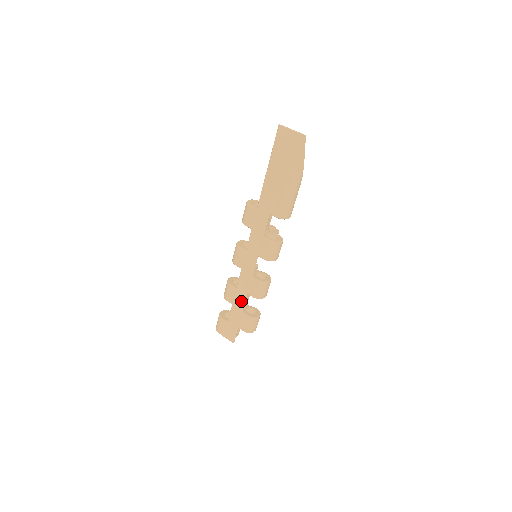
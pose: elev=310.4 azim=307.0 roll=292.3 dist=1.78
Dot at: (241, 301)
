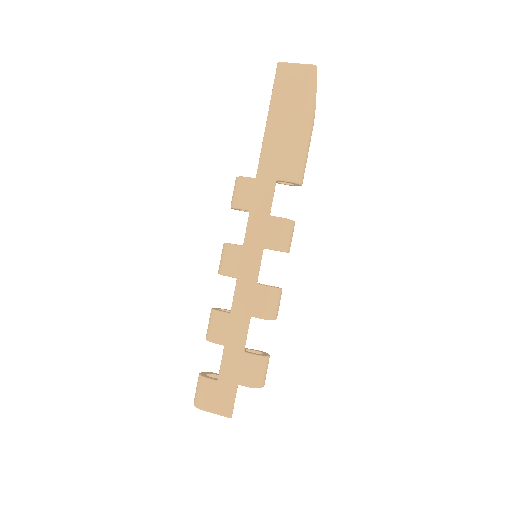
Dot at: (240, 333)
